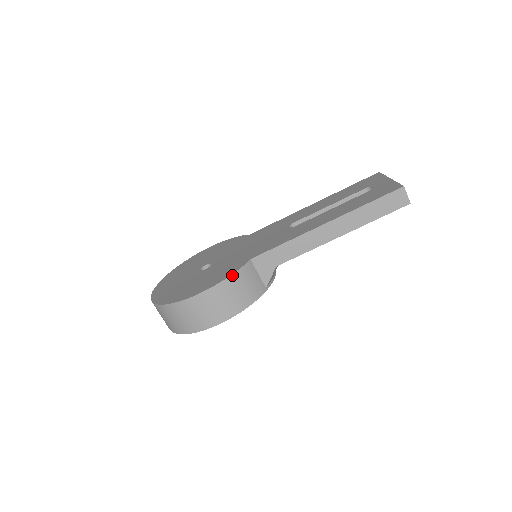
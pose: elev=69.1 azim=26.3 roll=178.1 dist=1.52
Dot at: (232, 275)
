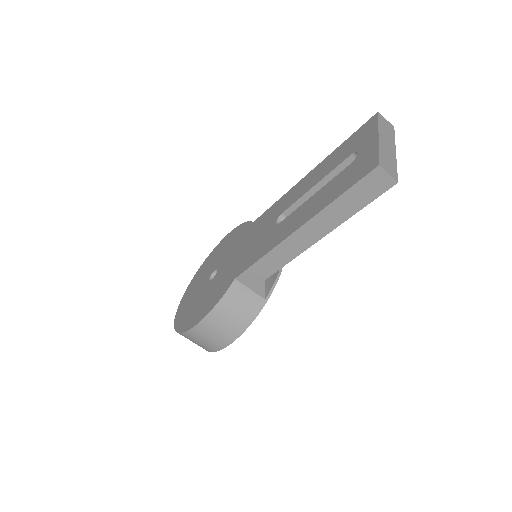
Dot at: (217, 304)
